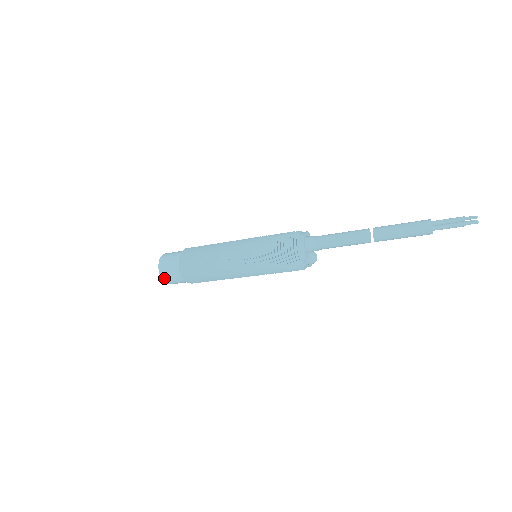
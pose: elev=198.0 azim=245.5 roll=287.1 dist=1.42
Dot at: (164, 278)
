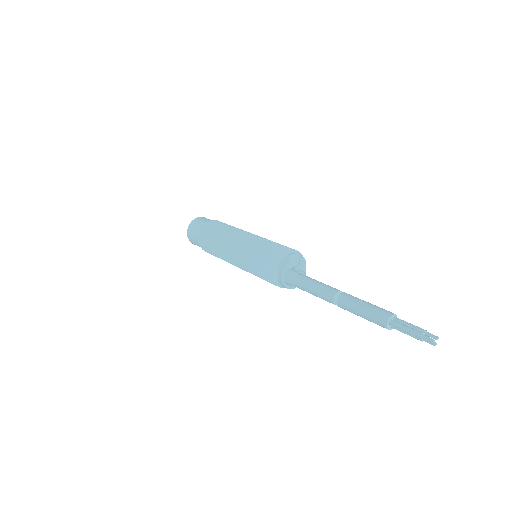
Dot at: occluded
